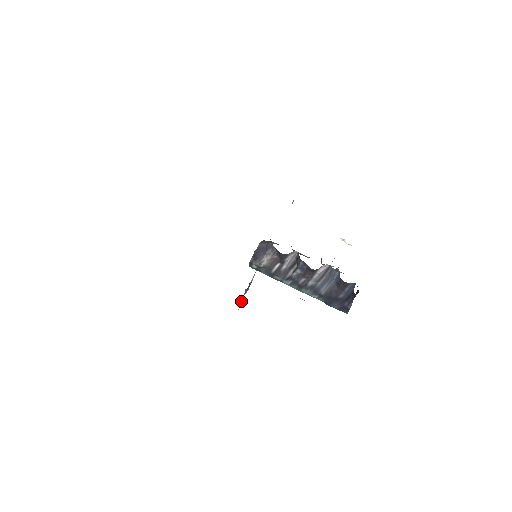
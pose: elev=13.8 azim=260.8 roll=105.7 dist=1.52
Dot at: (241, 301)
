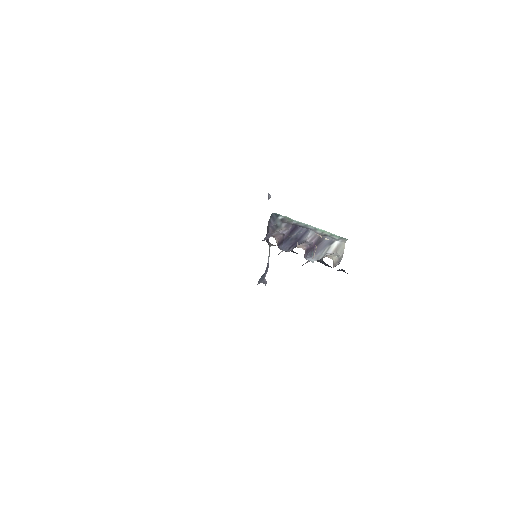
Dot at: (264, 281)
